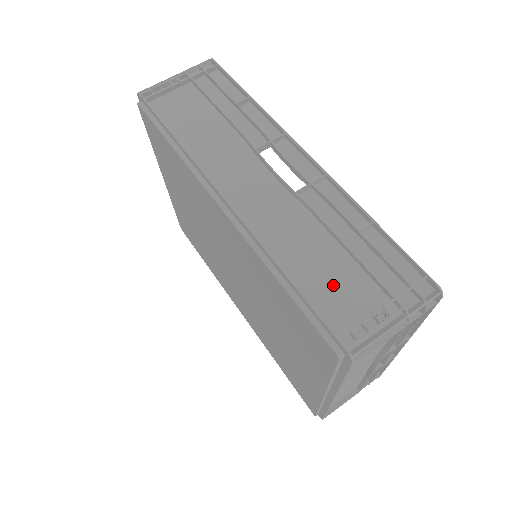
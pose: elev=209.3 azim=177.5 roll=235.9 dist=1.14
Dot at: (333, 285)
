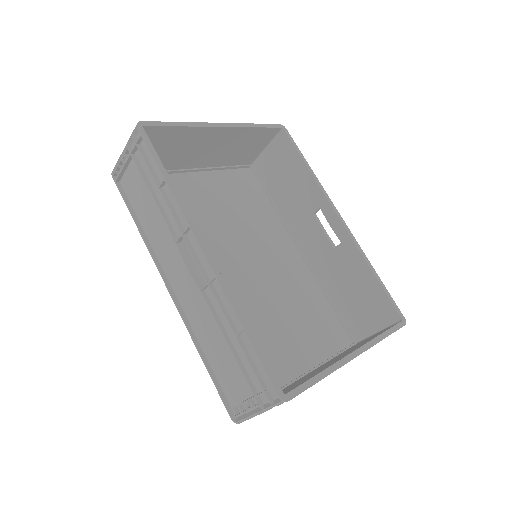
Dot at: (227, 371)
